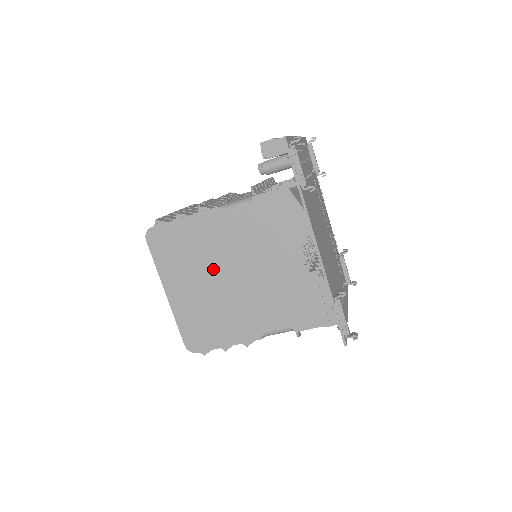
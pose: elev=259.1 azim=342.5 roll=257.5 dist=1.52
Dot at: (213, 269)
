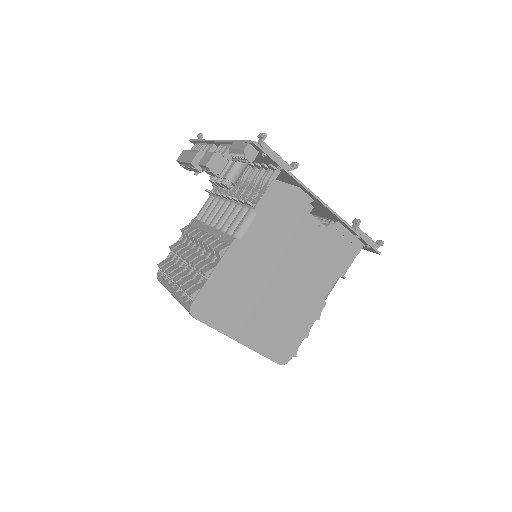
Dot at: (262, 289)
